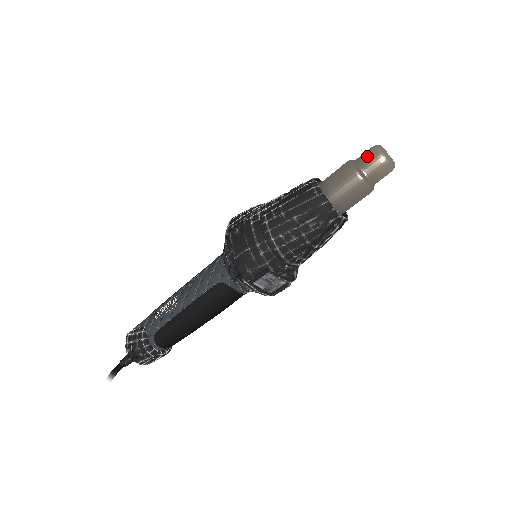
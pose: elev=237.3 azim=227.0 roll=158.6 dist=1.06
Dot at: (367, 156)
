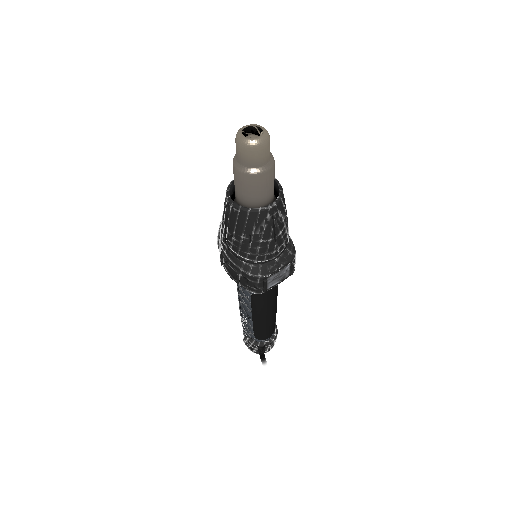
Dot at: (238, 153)
